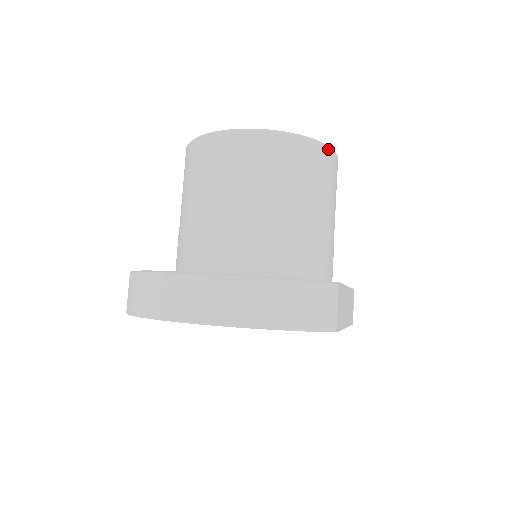
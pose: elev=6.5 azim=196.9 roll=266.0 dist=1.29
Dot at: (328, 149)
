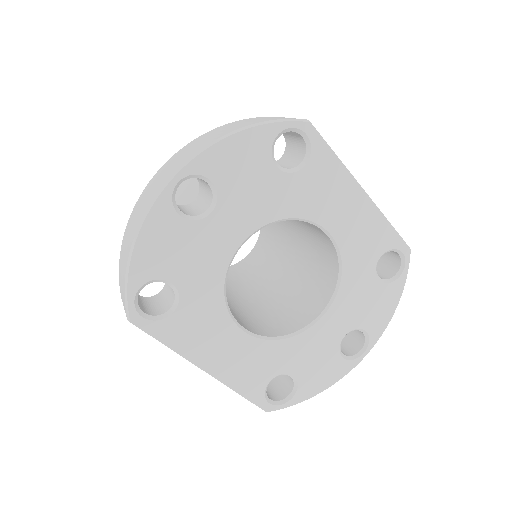
Dot at: occluded
